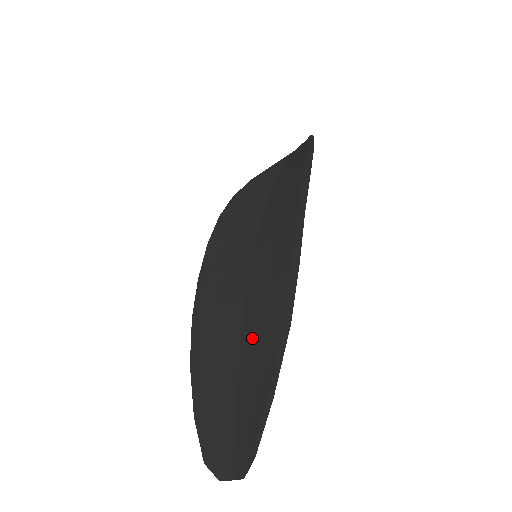
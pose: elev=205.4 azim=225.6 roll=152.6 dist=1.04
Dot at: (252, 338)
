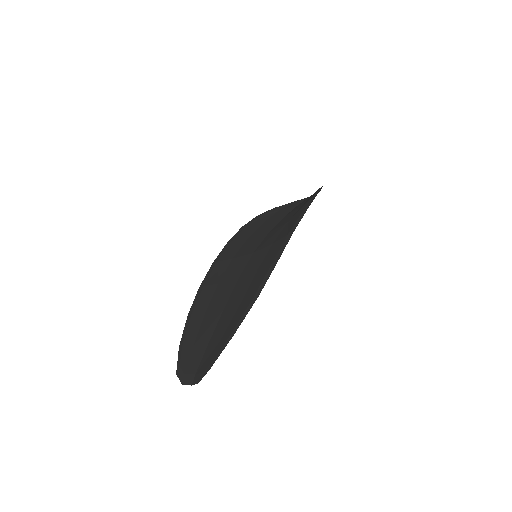
Dot at: (233, 303)
